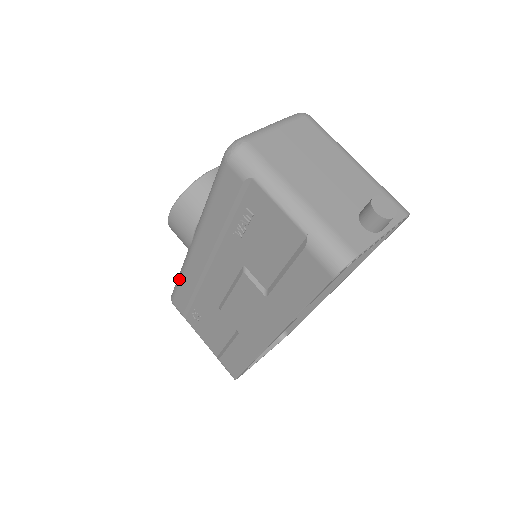
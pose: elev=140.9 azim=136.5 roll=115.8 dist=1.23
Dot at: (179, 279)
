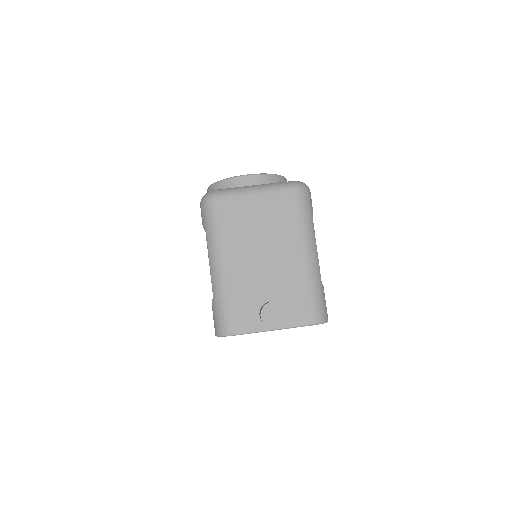
Dot at: occluded
